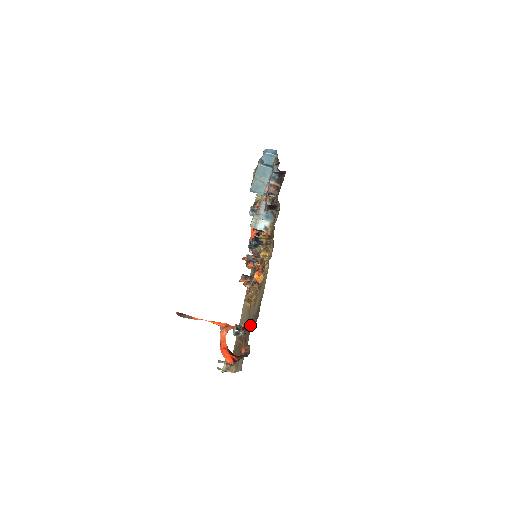
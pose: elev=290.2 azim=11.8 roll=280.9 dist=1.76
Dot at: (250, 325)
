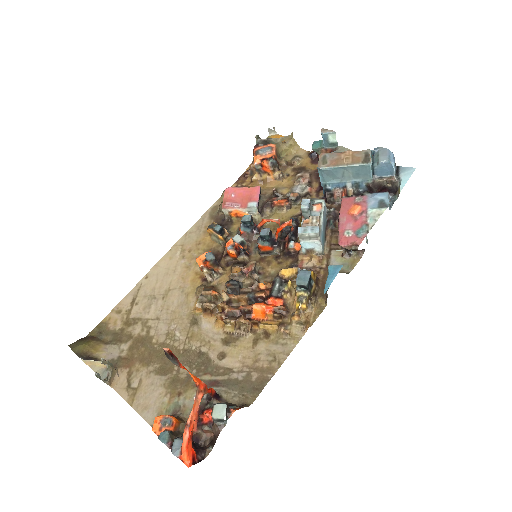
Dot at: (201, 364)
